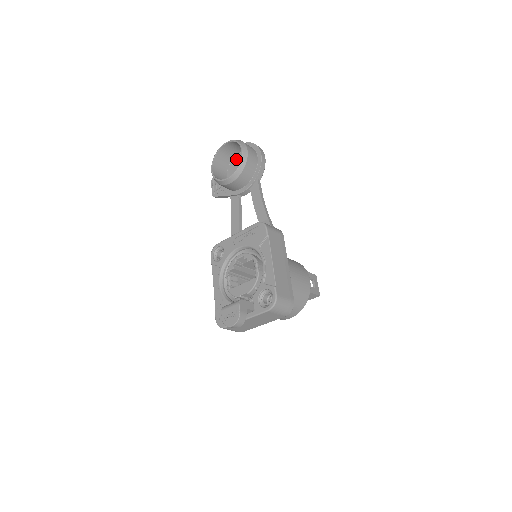
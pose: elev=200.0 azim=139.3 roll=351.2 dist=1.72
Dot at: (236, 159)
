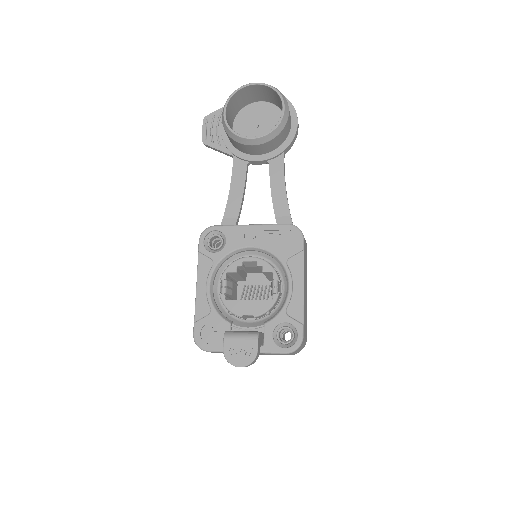
Dot at: (254, 107)
